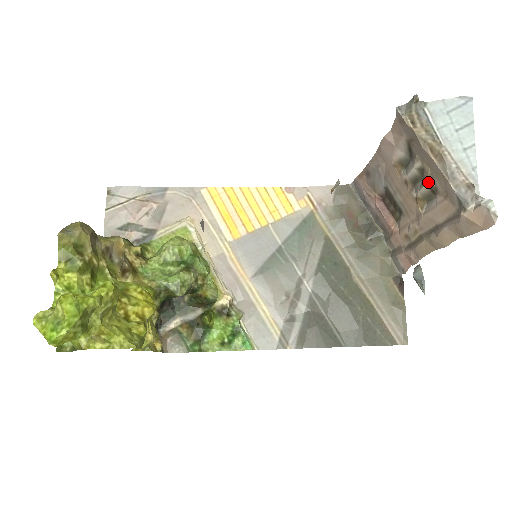
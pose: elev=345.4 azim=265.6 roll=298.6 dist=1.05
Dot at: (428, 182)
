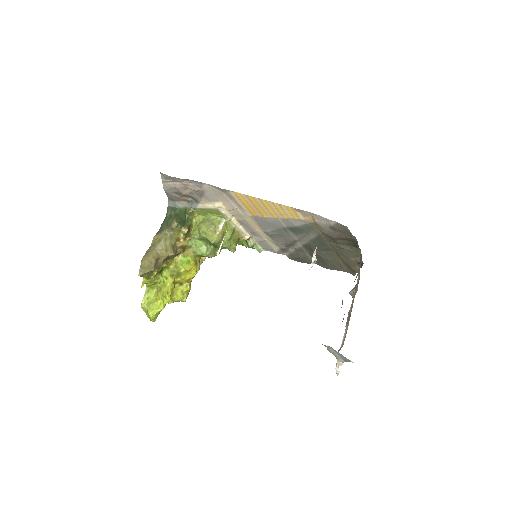
Dot at: occluded
